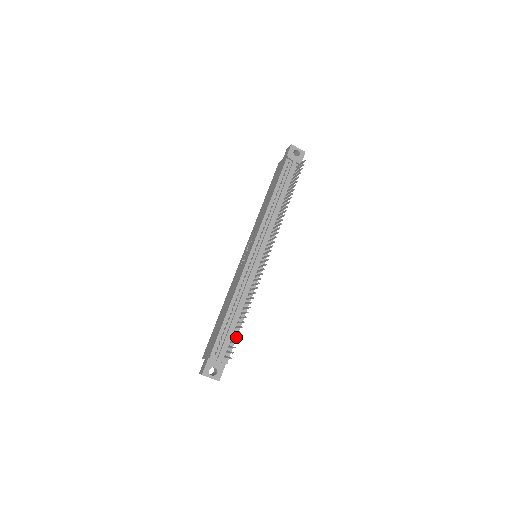
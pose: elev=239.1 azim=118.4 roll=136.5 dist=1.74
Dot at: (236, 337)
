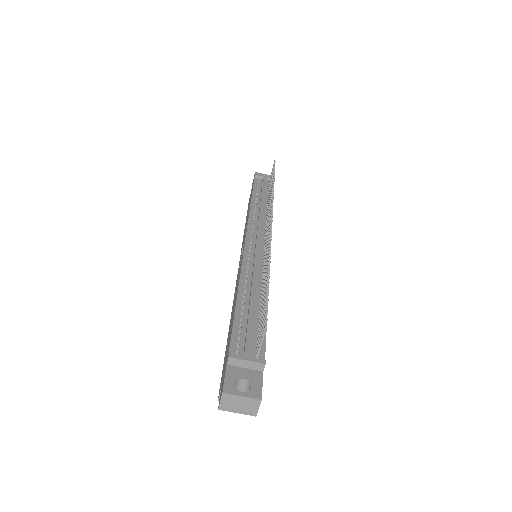
Dot at: occluded
